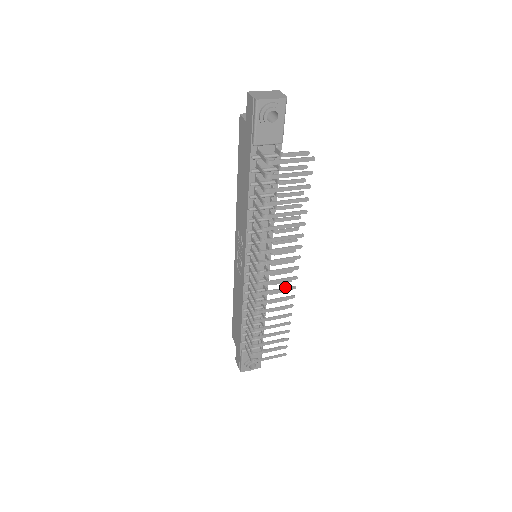
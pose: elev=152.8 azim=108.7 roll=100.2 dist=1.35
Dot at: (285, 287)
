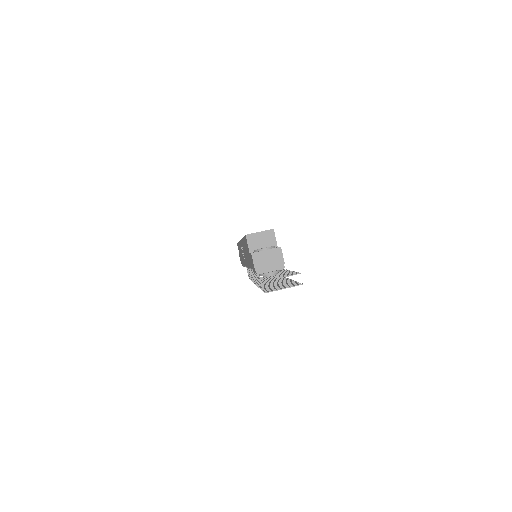
Dot at: occluded
